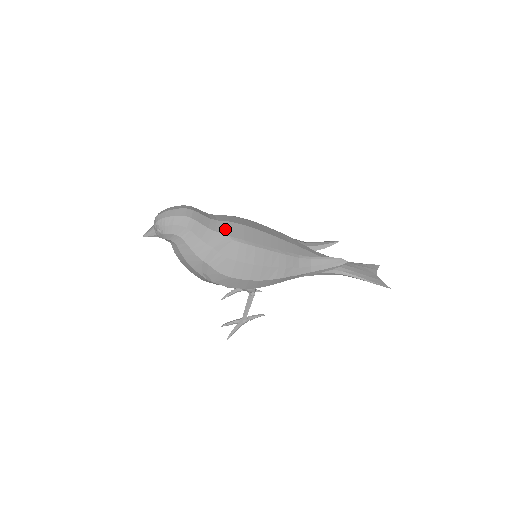
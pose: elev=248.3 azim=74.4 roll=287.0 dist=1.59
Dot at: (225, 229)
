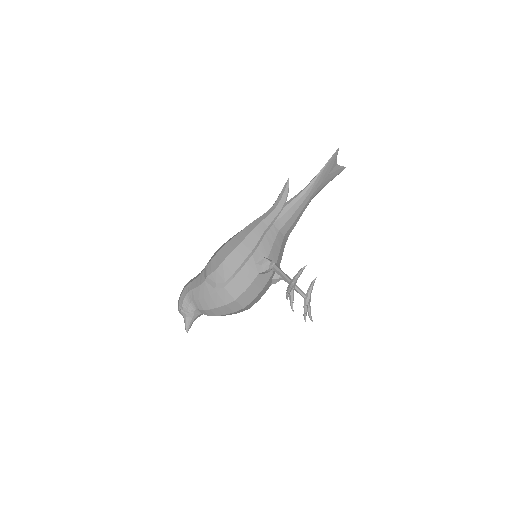
Dot at: occluded
